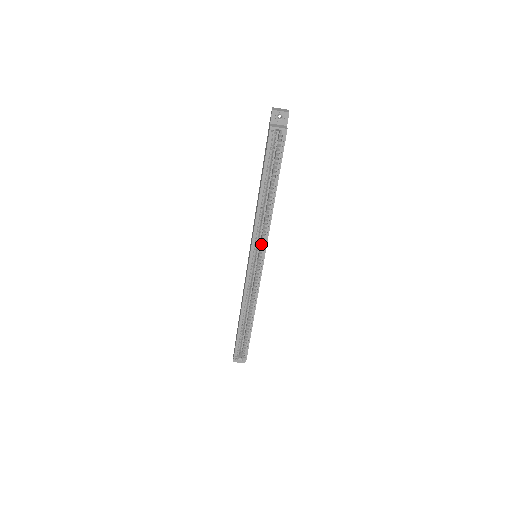
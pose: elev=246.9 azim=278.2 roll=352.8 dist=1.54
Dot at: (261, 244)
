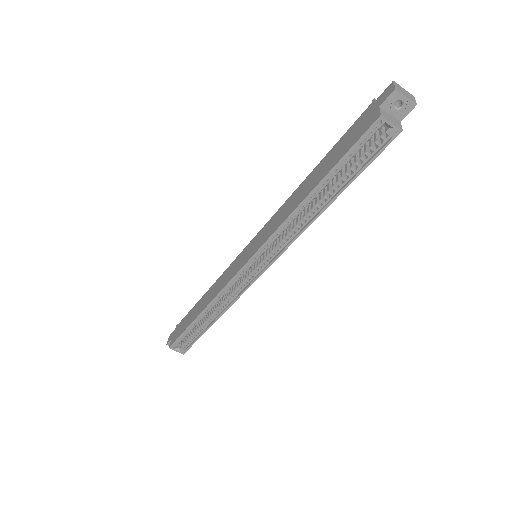
Dot at: (273, 251)
